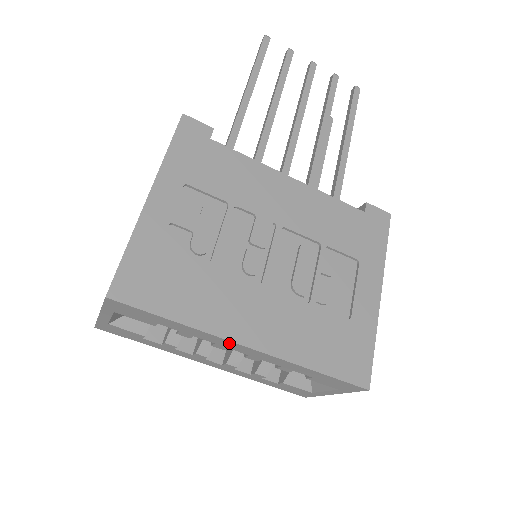
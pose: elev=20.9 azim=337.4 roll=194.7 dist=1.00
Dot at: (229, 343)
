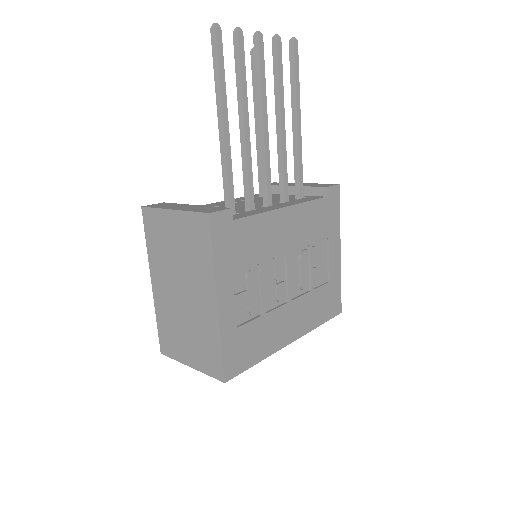
Dot at: occluded
